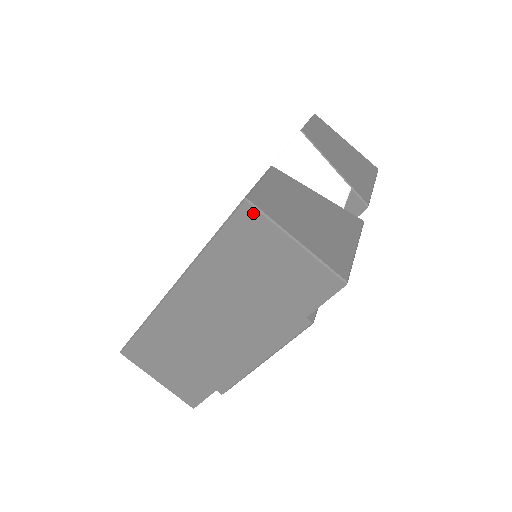
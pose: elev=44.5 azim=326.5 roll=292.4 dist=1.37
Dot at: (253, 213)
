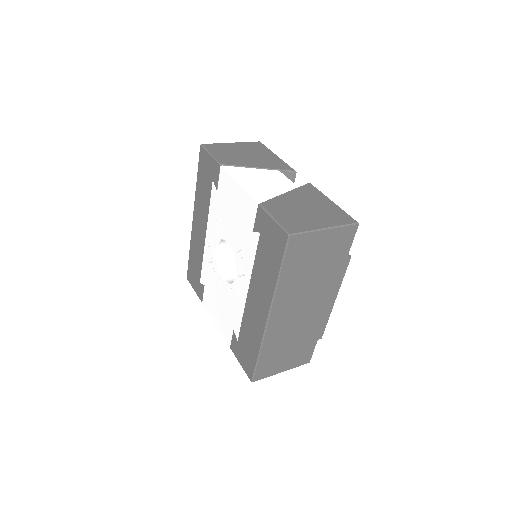
Dot at: (297, 238)
